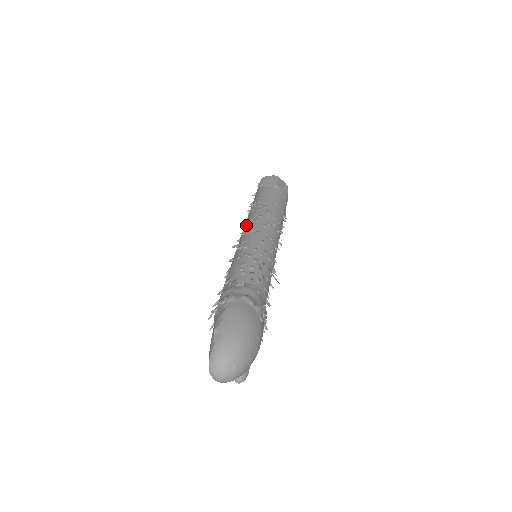
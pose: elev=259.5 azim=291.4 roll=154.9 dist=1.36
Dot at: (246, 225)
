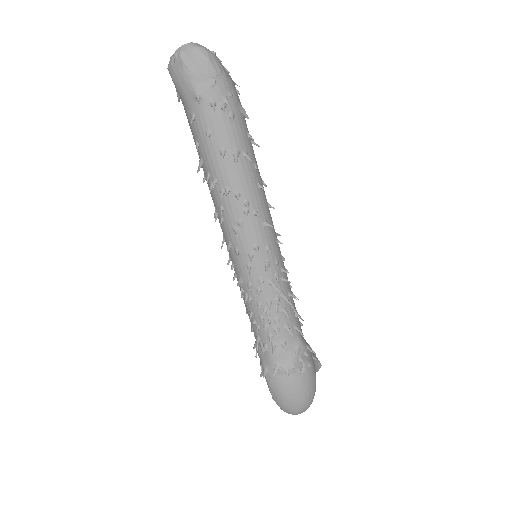
Dot at: occluded
